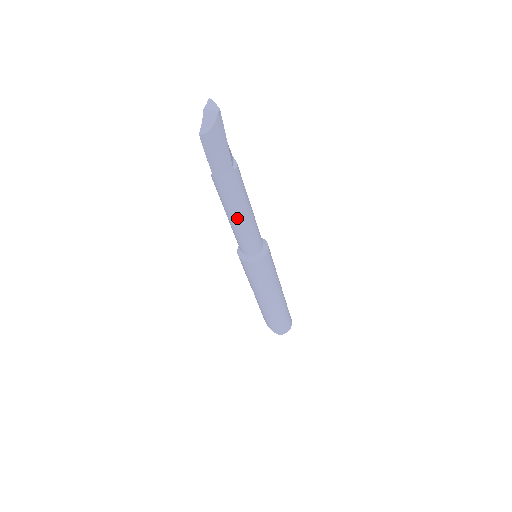
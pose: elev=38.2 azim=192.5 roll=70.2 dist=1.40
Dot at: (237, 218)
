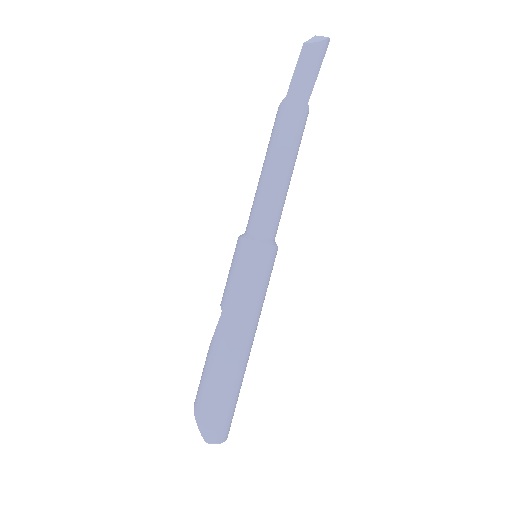
Dot at: (278, 165)
